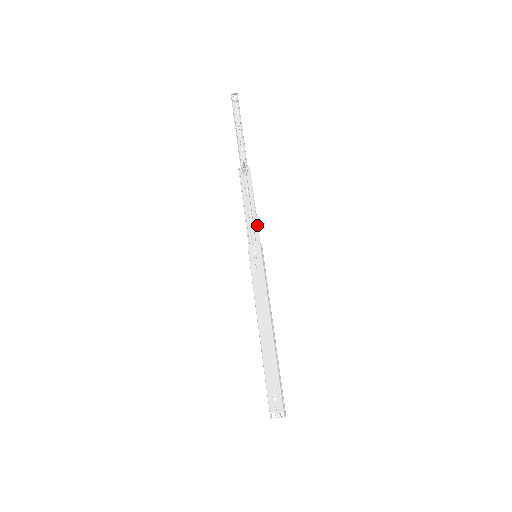
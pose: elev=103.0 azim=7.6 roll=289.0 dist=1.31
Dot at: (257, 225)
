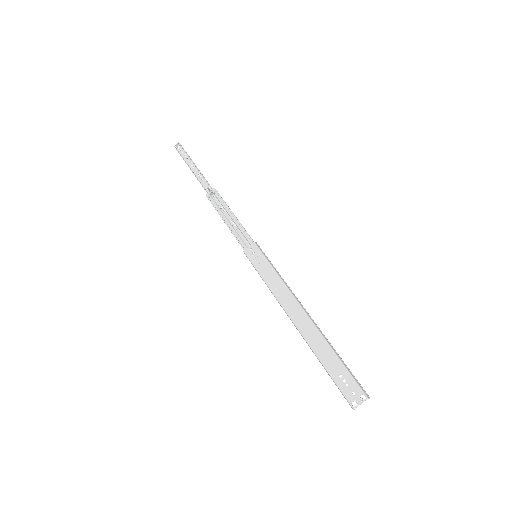
Dot at: (244, 230)
